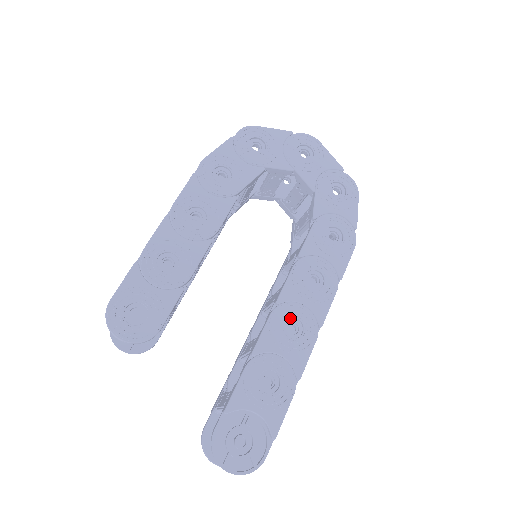
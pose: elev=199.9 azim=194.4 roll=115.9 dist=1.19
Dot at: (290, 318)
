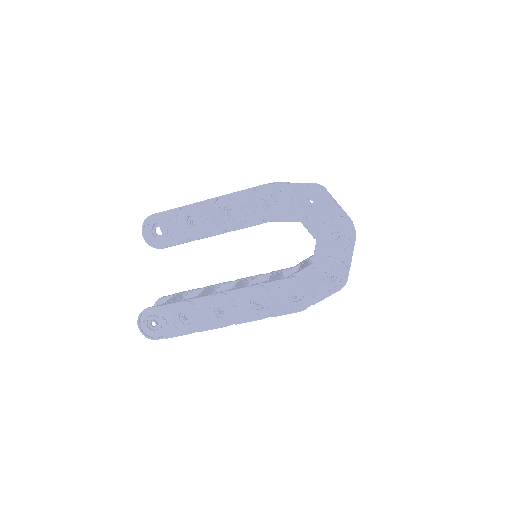
Dot at: (225, 305)
